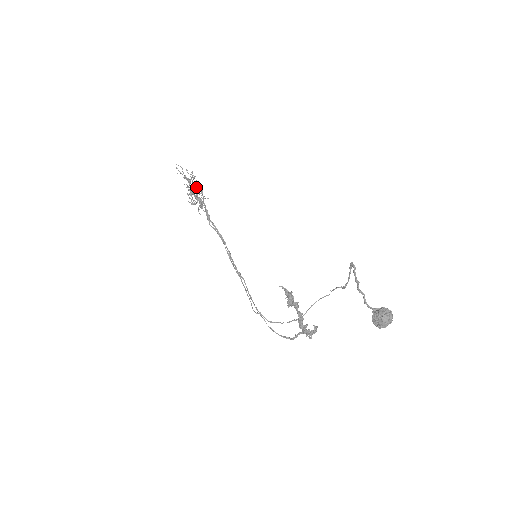
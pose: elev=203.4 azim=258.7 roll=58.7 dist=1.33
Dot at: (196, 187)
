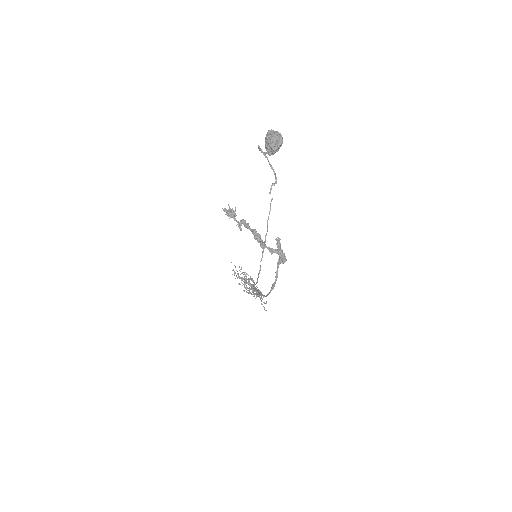
Dot at: (248, 279)
